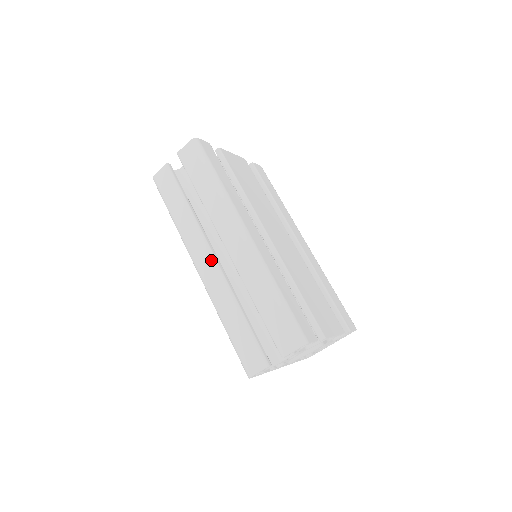
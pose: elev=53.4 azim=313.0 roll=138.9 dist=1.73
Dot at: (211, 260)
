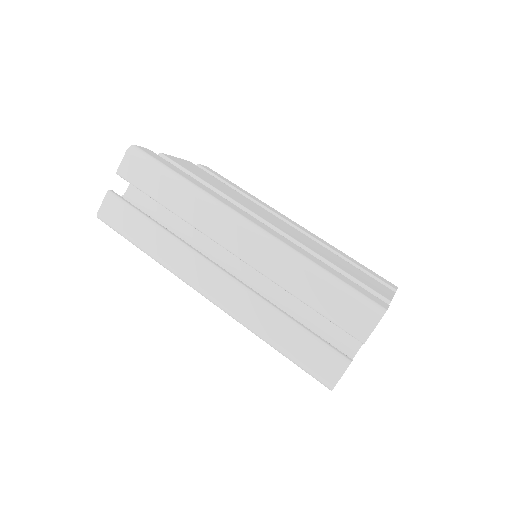
Dot at: (217, 274)
